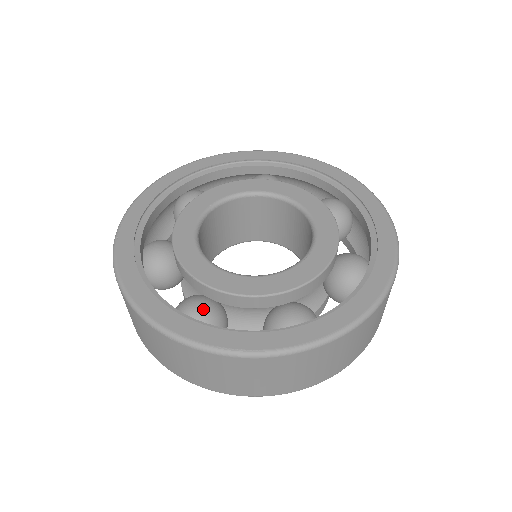
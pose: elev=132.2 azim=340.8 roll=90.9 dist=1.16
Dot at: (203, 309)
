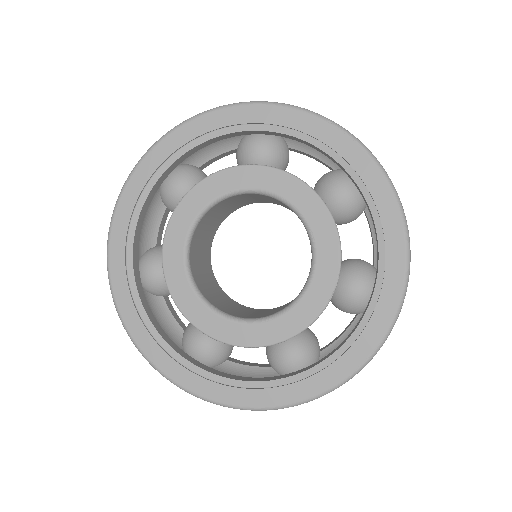
Dot at: (296, 353)
